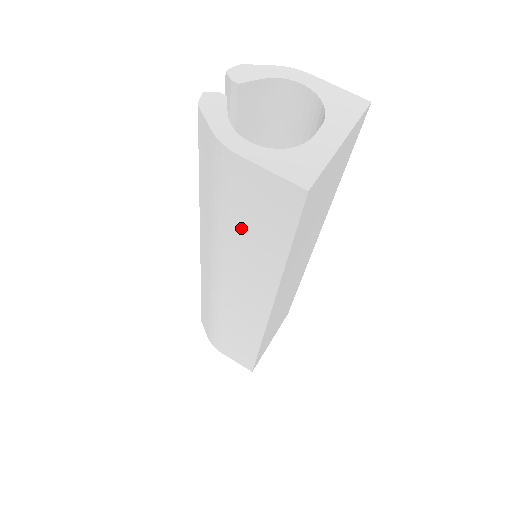
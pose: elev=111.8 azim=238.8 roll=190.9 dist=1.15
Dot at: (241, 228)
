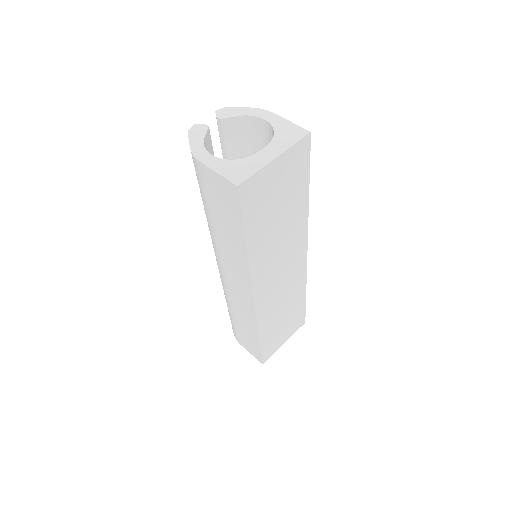
Dot at: (217, 220)
